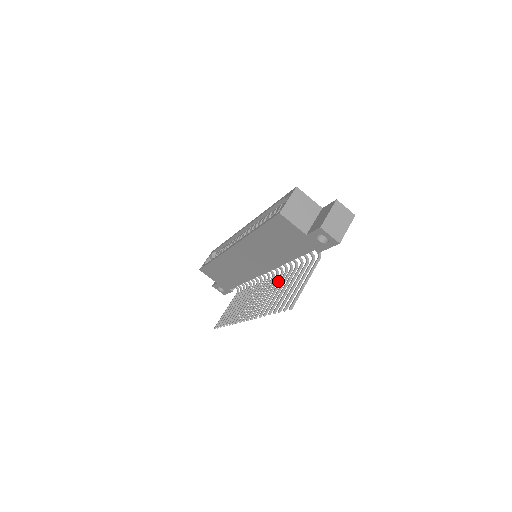
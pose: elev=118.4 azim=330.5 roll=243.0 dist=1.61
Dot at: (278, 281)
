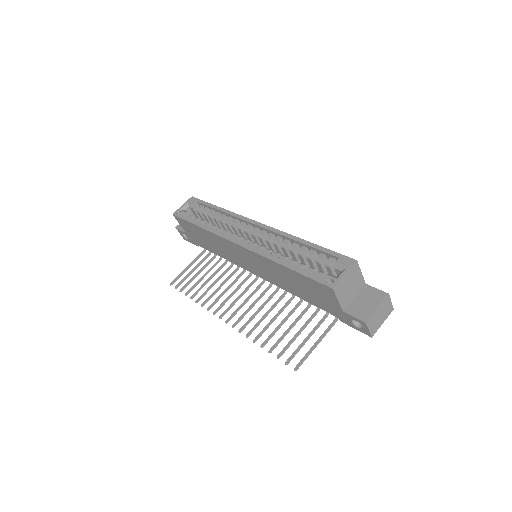
Dot at: (272, 297)
